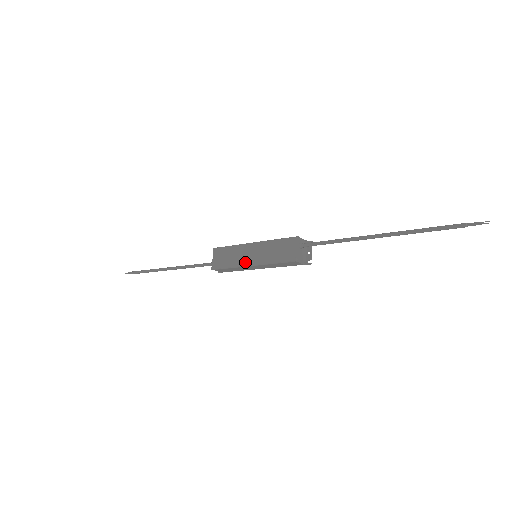
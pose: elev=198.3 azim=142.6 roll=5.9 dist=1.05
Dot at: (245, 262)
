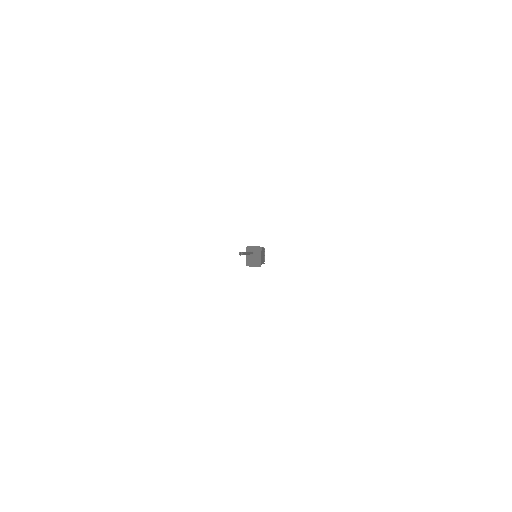
Dot at: occluded
